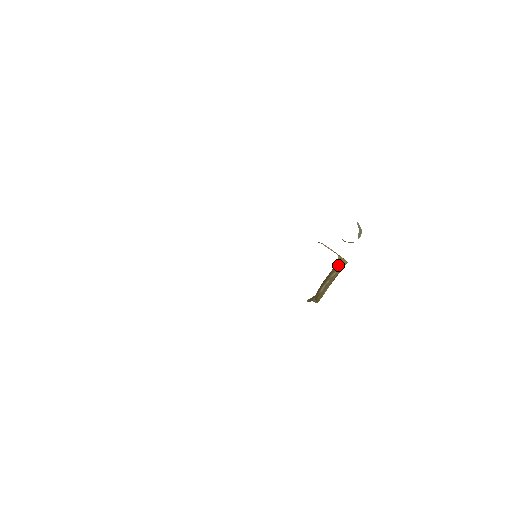
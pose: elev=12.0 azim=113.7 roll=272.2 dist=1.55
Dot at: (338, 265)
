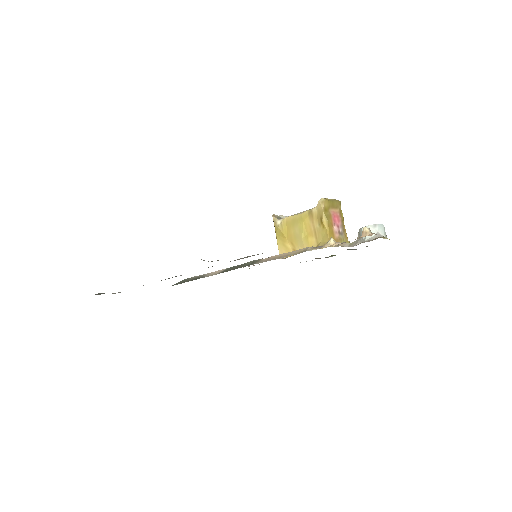
Dot at: occluded
